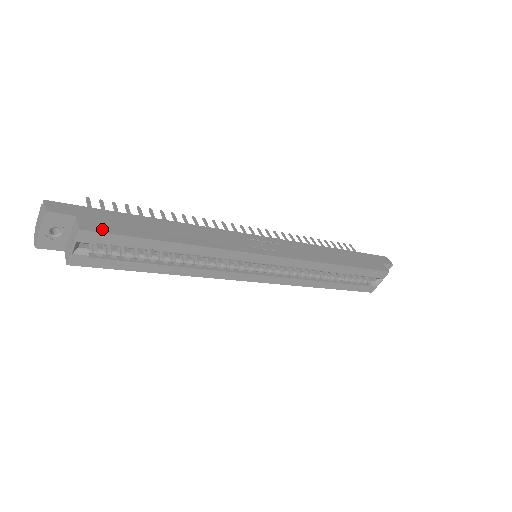
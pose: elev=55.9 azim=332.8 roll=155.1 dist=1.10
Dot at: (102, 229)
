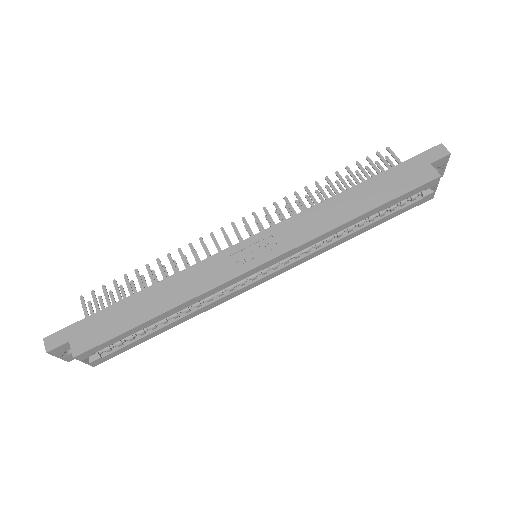
Dot at: (91, 344)
